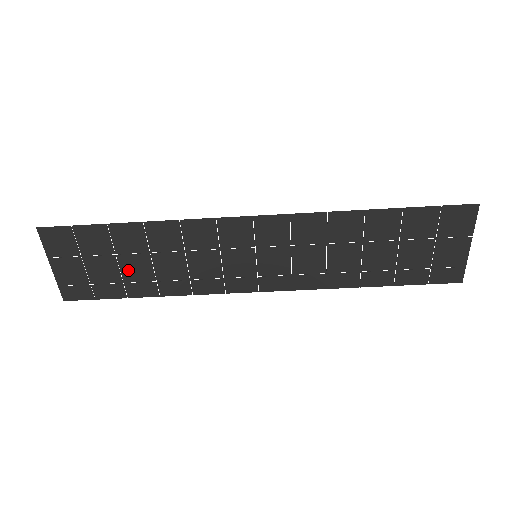
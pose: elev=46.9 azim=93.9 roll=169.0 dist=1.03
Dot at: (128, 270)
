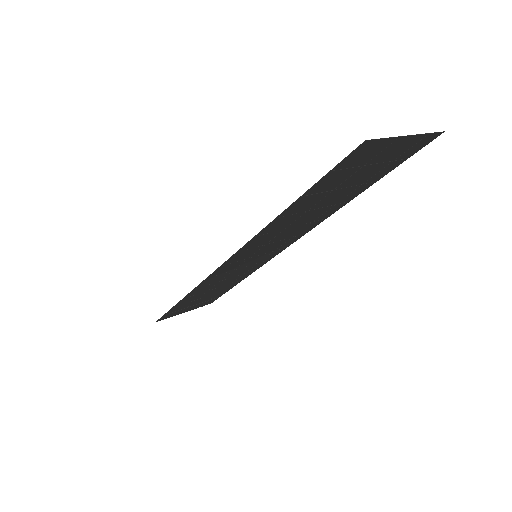
Dot at: (212, 293)
